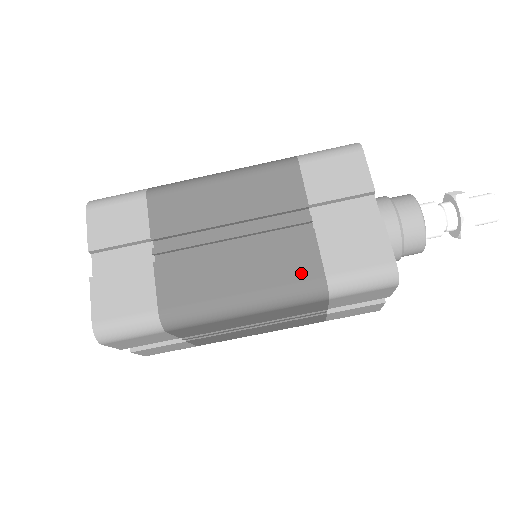
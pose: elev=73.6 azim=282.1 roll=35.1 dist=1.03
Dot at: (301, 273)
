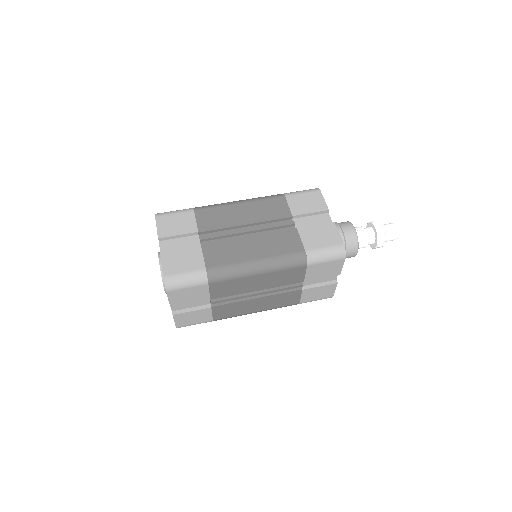
Dot at: (291, 249)
